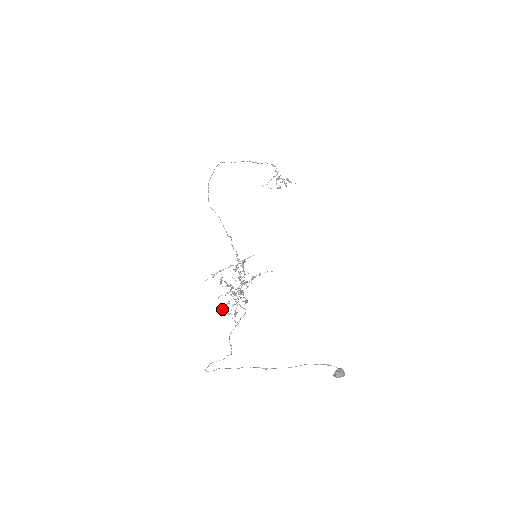
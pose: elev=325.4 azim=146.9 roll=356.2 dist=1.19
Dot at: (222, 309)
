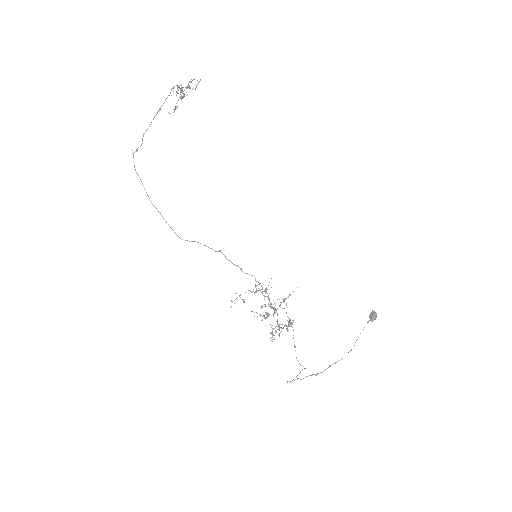
Dot at: (272, 337)
